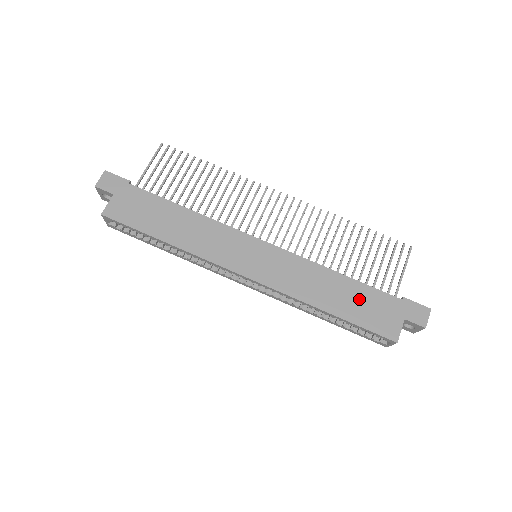
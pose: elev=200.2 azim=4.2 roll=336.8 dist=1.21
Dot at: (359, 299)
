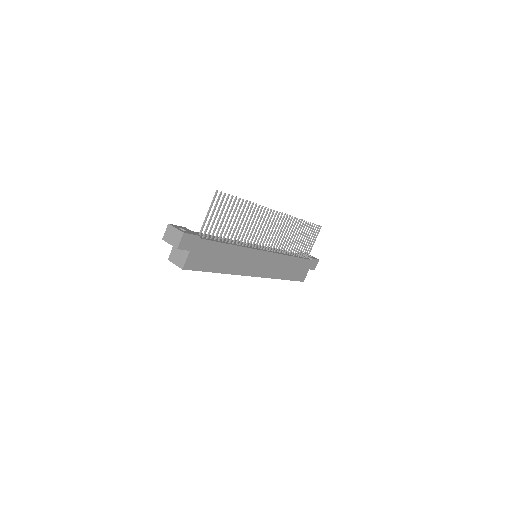
Dot at: (297, 267)
